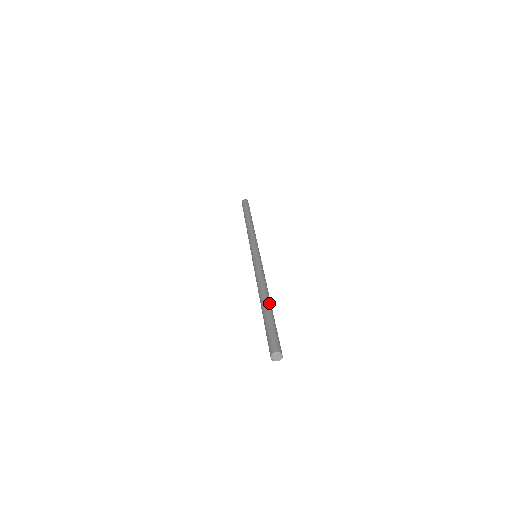
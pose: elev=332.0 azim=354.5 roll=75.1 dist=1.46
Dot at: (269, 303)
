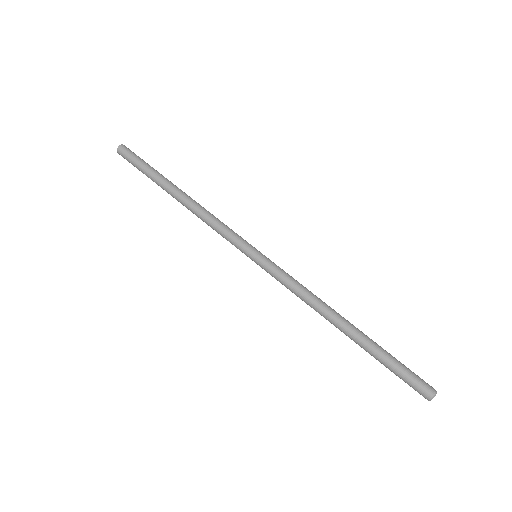
Dot at: (354, 336)
